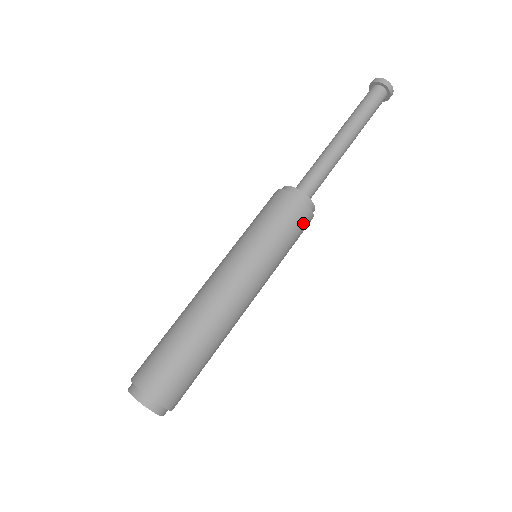
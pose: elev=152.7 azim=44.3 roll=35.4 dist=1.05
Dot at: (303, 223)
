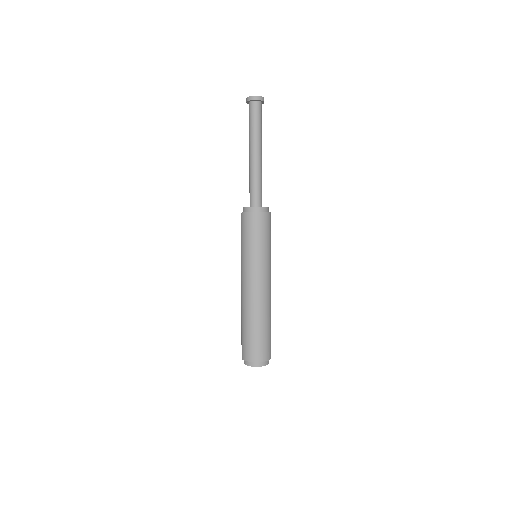
Dot at: occluded
